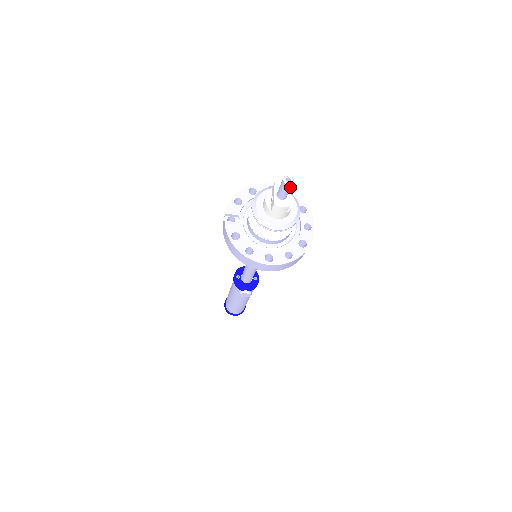
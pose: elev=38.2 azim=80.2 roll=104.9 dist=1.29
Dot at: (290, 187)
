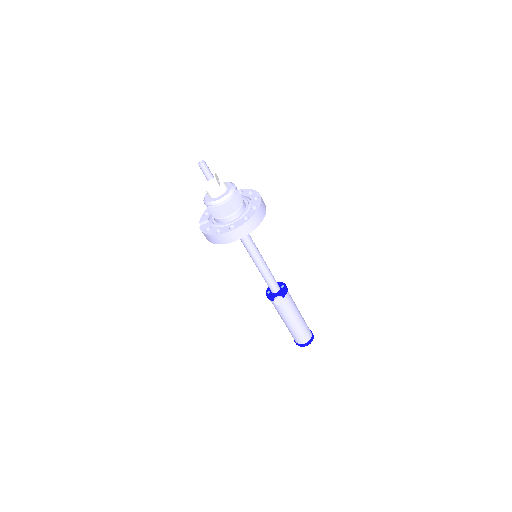
Dot at: (206, 166)
